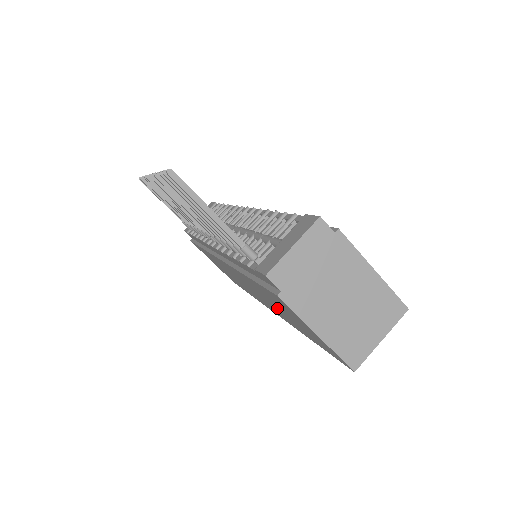
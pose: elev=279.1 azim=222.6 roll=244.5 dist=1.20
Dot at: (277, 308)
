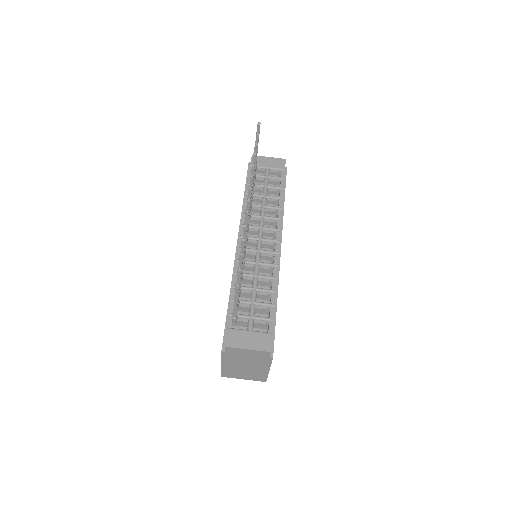
Dot at: occluded
